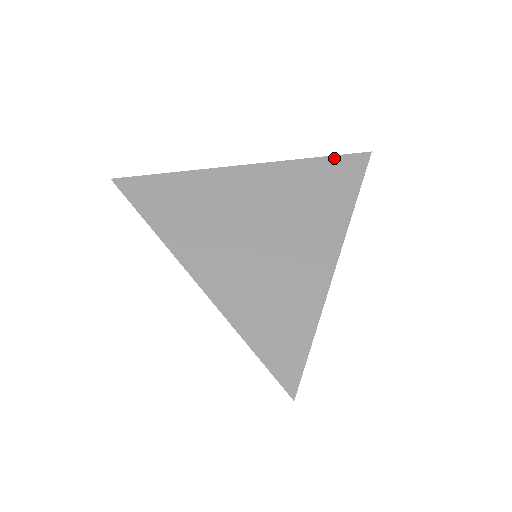
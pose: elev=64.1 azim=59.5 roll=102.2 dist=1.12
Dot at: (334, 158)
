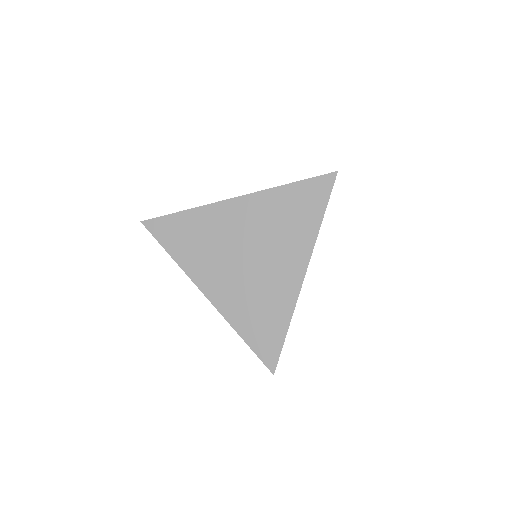
Dot at: (305, 182)
